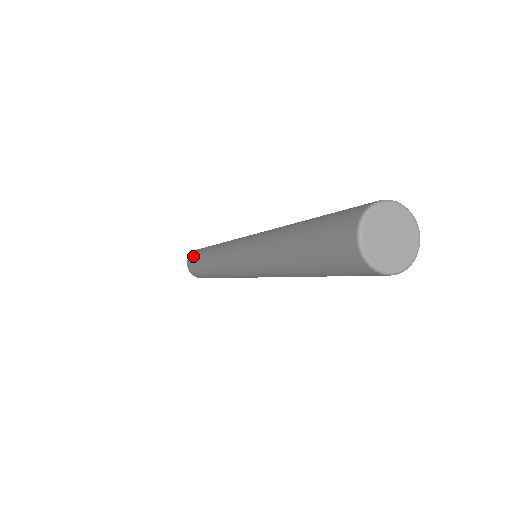
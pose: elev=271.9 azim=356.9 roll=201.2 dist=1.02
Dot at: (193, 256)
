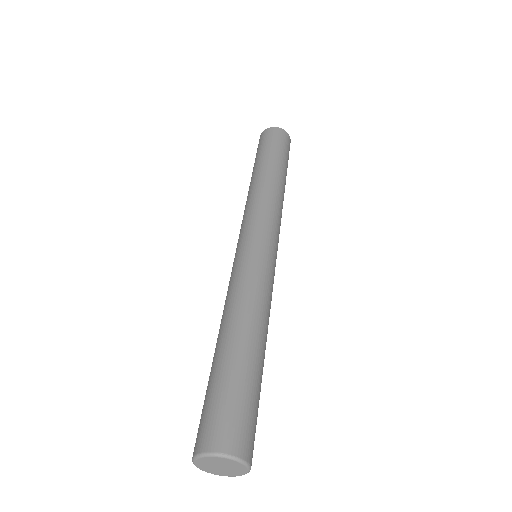
Dot at: occluded
